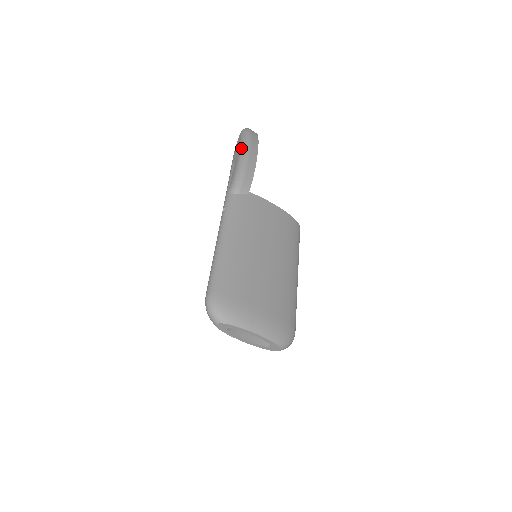
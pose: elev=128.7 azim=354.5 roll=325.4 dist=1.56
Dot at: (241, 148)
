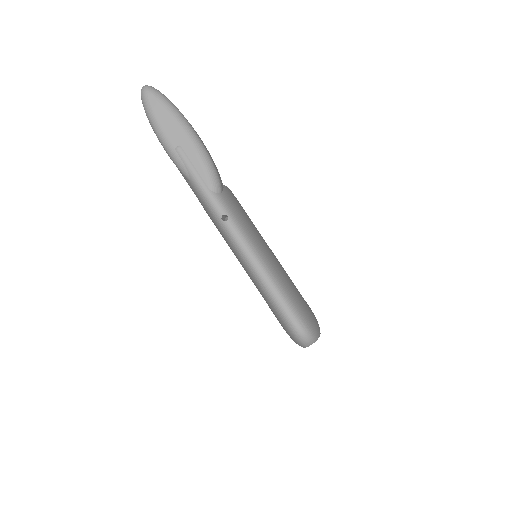
Dot at: (181, 124)
